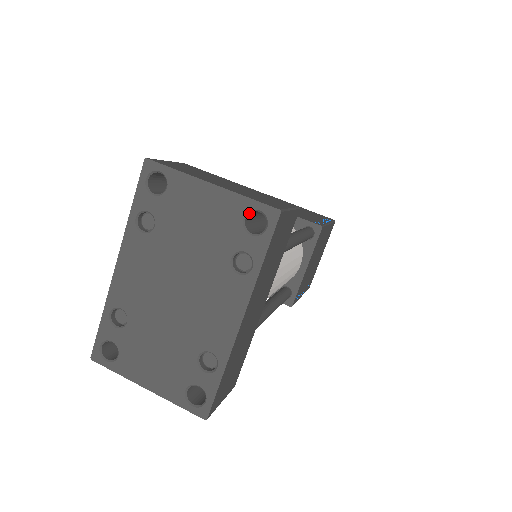
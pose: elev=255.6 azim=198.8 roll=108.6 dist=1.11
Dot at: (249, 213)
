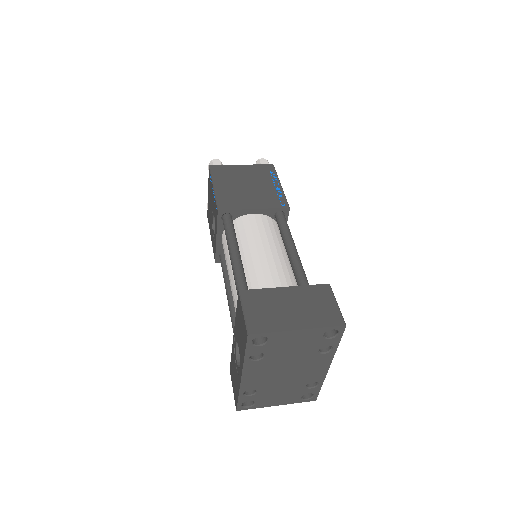
Dot at: (326, 331)
